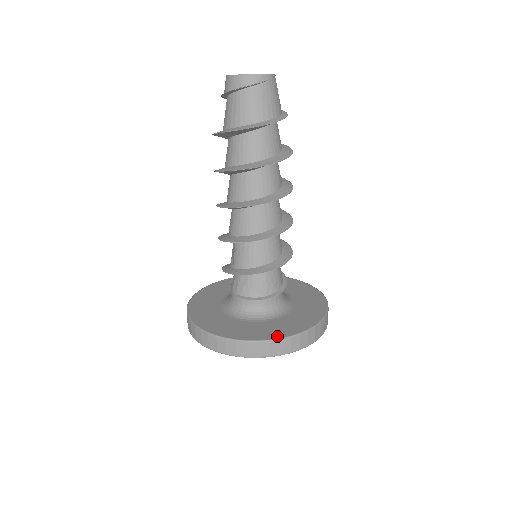
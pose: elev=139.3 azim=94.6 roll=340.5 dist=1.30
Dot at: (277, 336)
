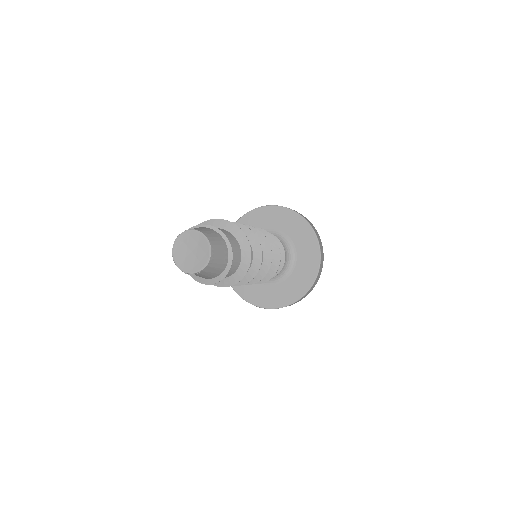
Dot at: (243, 296)
